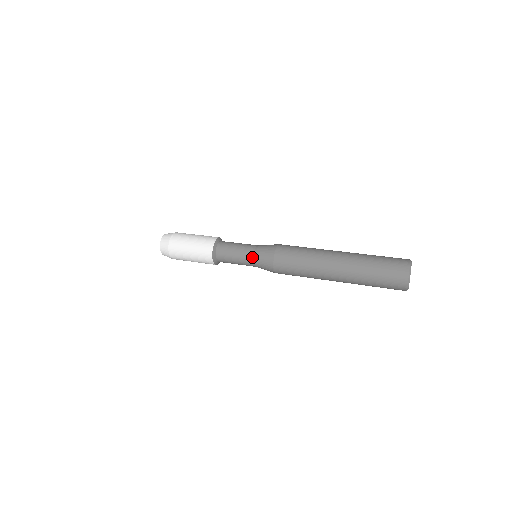
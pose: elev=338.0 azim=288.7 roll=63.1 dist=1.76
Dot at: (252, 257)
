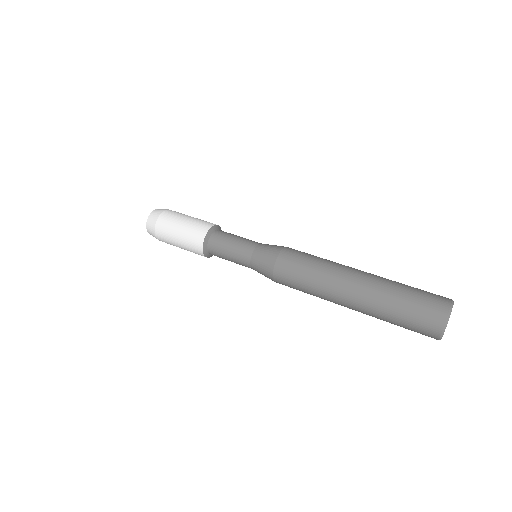
Dot at: occluded
